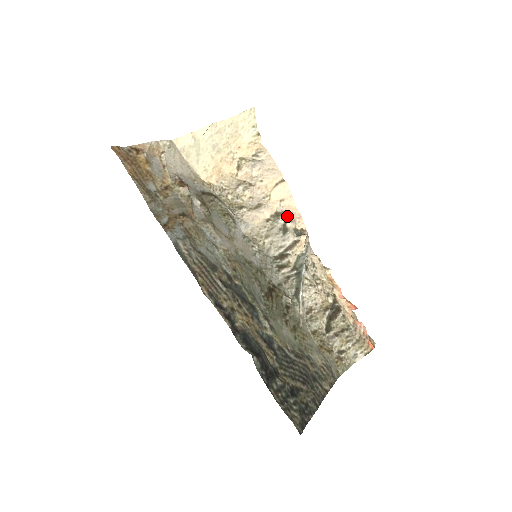
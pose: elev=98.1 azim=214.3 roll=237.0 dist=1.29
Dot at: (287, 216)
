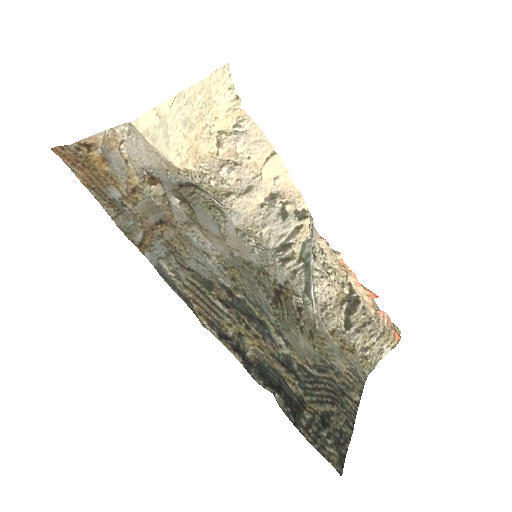
Dot at: (284, 197)
